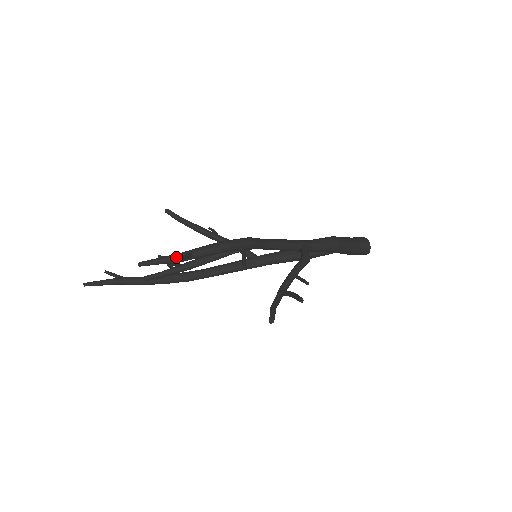
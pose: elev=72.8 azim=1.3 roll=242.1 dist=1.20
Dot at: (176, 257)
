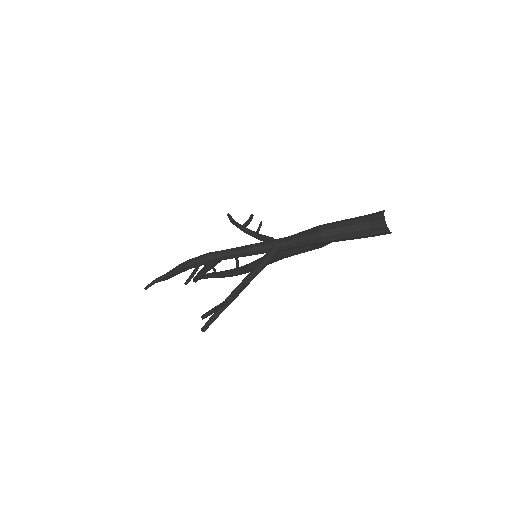
Dot at: occluded
